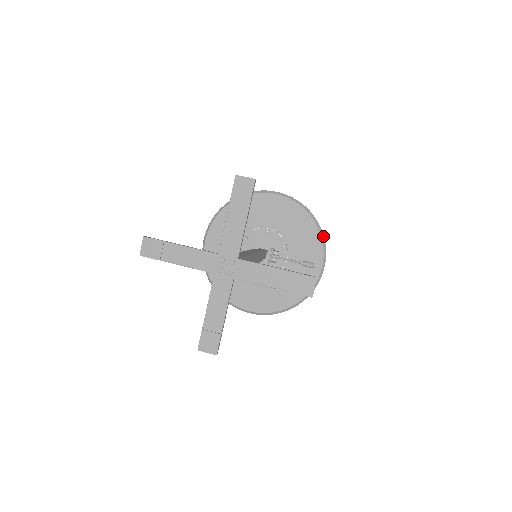
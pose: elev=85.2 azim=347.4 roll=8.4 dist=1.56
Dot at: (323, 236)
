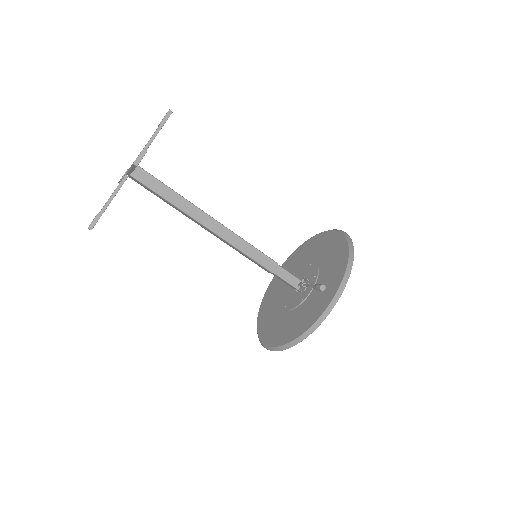
Dot at: (351, 262)
